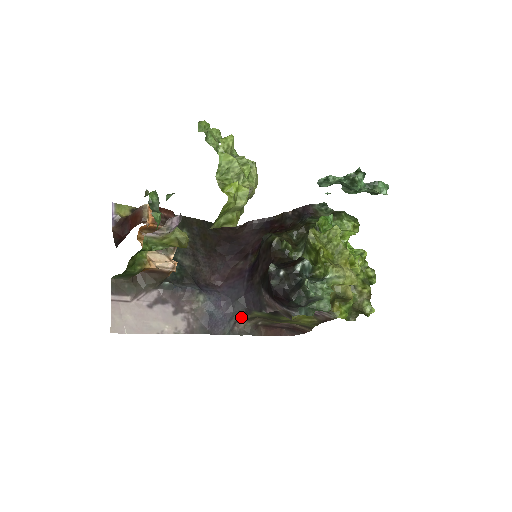
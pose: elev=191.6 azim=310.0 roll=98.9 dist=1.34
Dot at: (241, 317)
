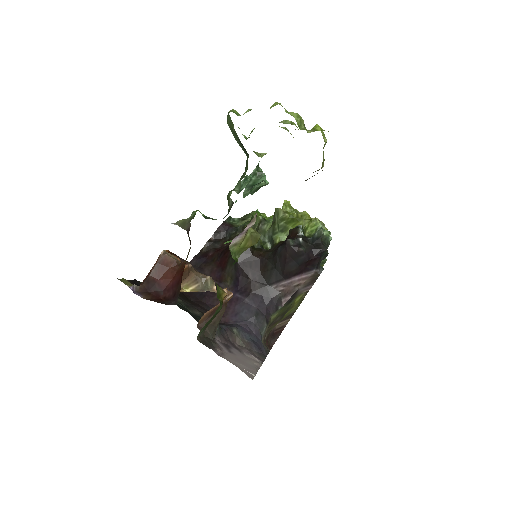
Dot at: (264, 331)
